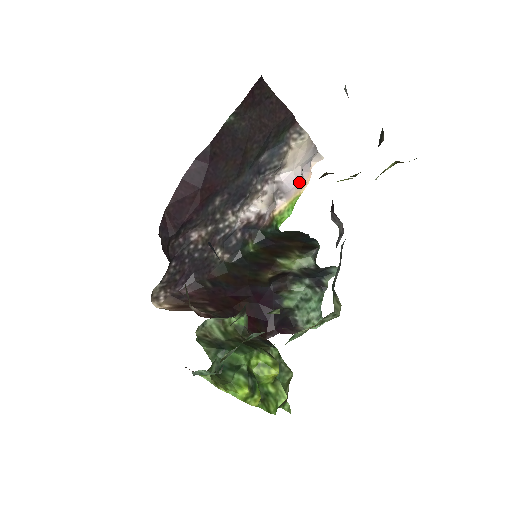
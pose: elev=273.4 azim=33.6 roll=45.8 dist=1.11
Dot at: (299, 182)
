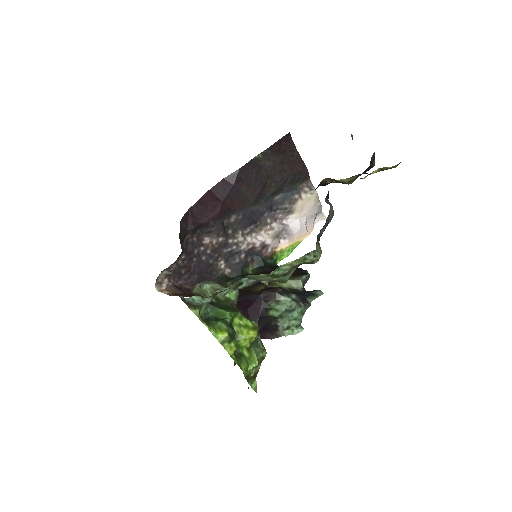
Dot at: (302, 230)
